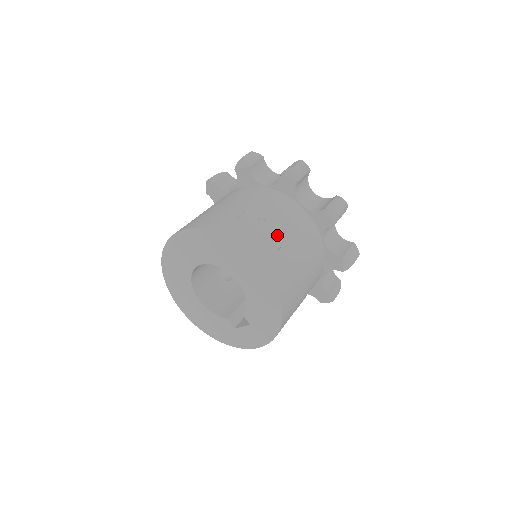
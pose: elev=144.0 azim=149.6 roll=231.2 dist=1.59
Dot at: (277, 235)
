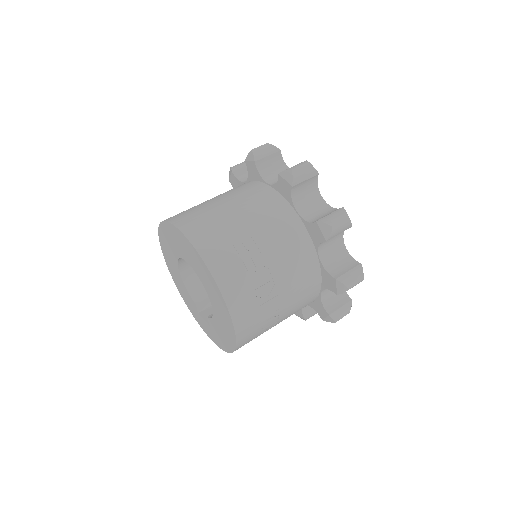
Dot at: (269, 289)
